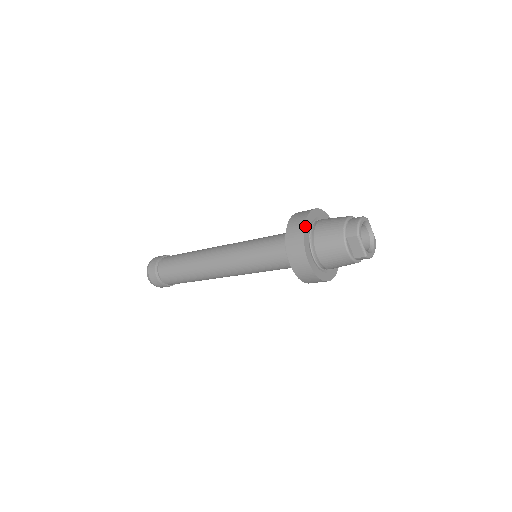
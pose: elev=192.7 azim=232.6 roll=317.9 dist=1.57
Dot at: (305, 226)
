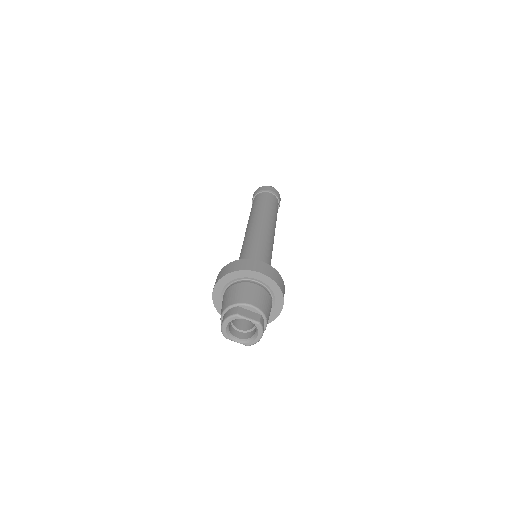
Dot at: (214, 301)
